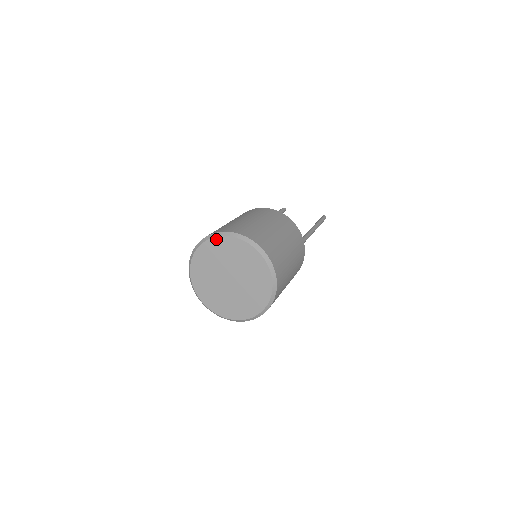
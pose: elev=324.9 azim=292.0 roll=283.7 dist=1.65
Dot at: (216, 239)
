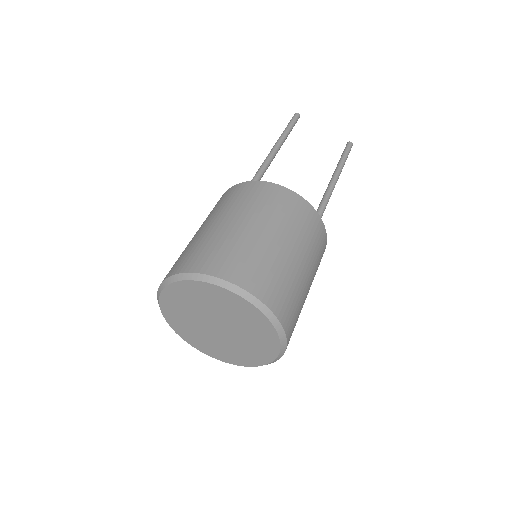
Dot at: (208, 285)
